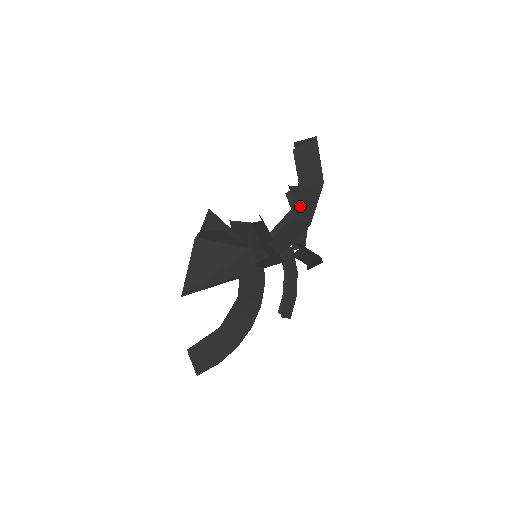
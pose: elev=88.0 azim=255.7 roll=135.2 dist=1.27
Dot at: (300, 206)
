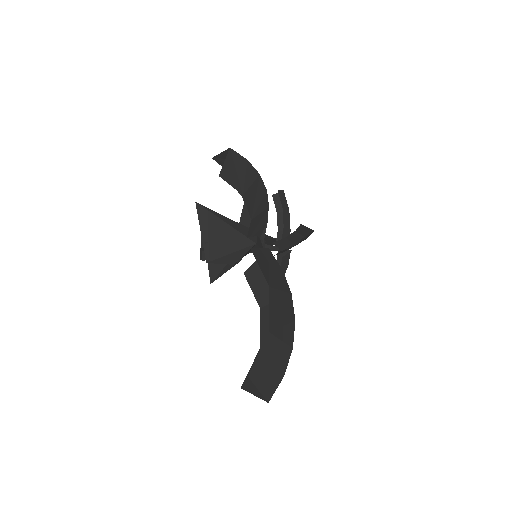
Dot at: occluded
